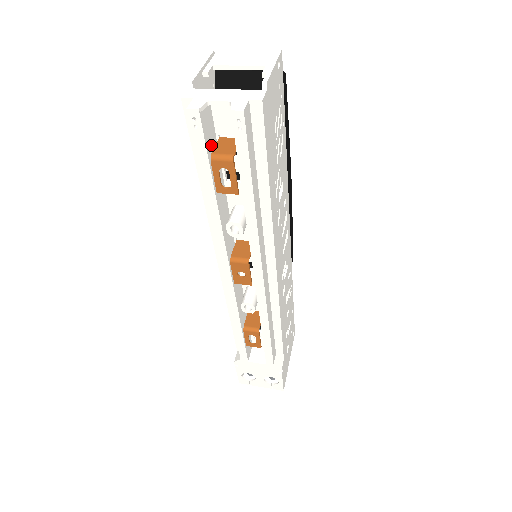
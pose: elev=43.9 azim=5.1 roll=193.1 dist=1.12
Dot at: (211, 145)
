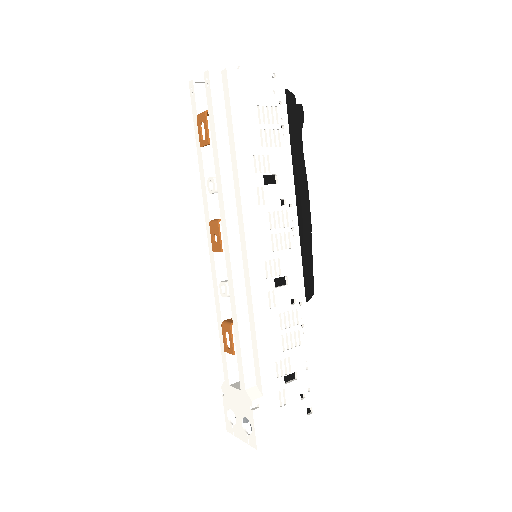
Dot at: occluded
